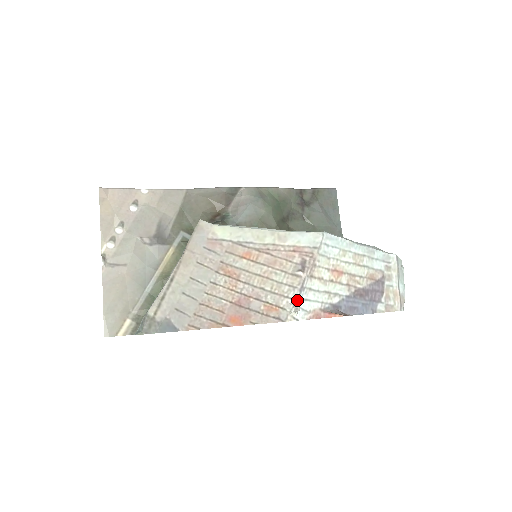
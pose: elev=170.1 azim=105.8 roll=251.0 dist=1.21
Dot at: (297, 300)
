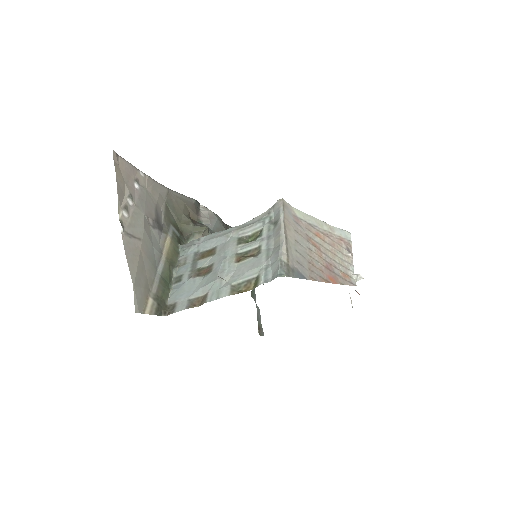
Dot at: occluded
